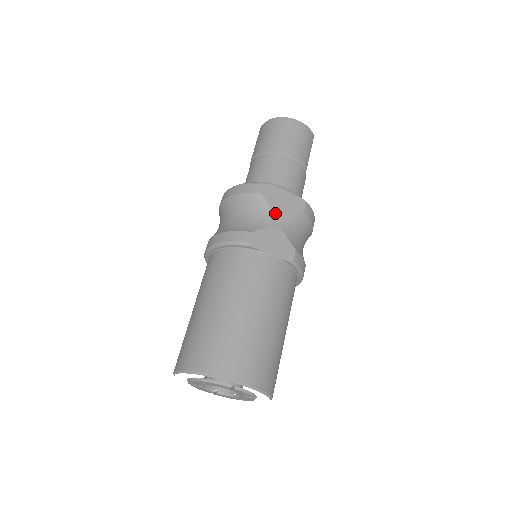
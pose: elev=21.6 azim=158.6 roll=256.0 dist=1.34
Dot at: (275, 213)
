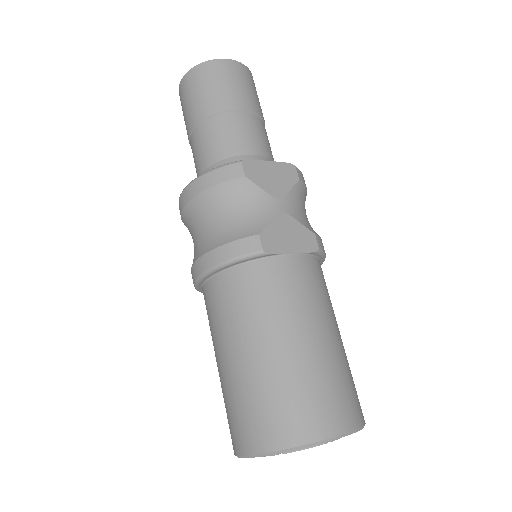
Dot at: (271, 196)
